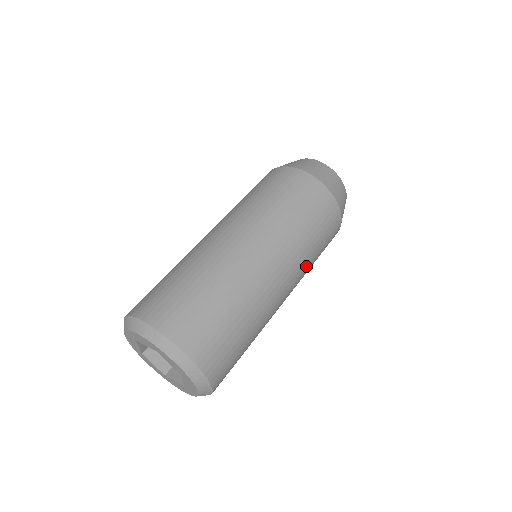
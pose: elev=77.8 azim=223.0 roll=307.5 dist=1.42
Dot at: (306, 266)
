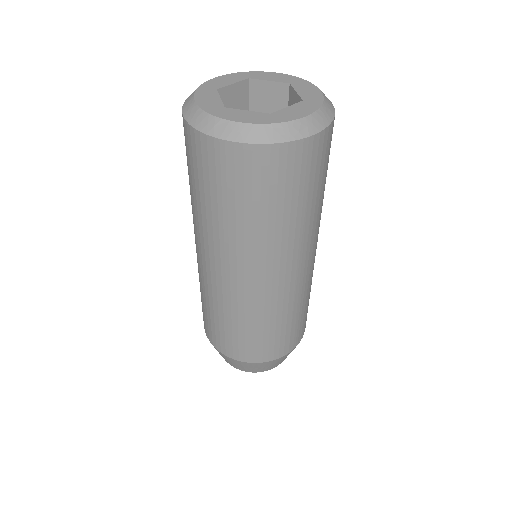
Dot at: occluded
